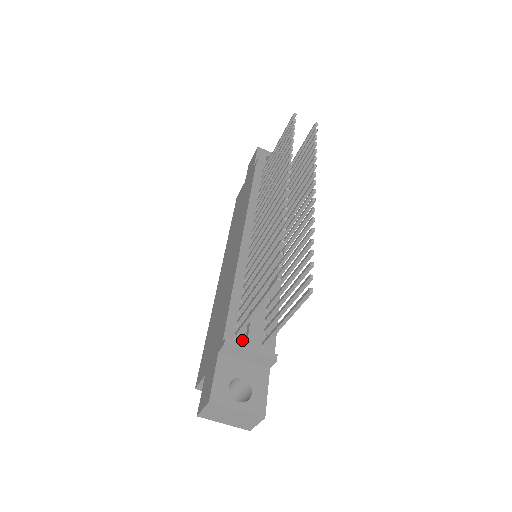
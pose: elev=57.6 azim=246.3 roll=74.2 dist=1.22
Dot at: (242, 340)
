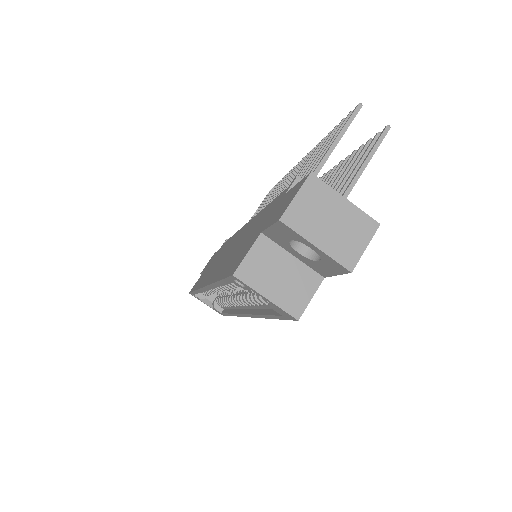
Dot at: occluded
